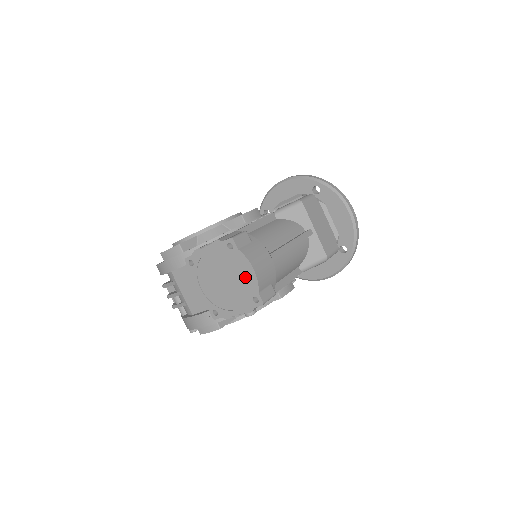
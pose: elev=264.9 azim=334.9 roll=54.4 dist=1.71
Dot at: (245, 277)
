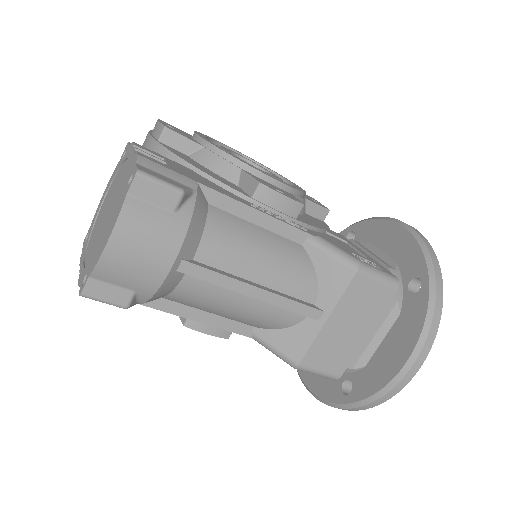
Dot at: (105, 238)
